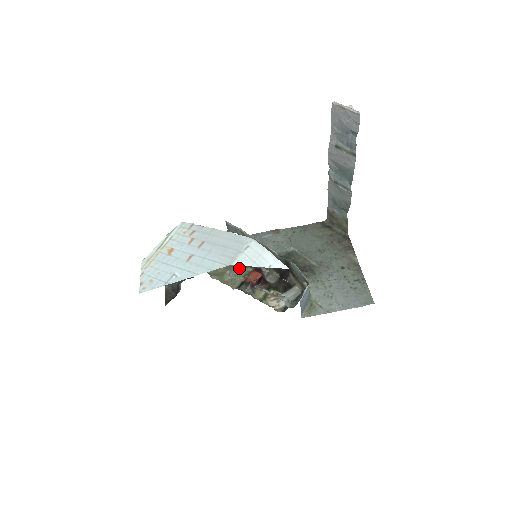
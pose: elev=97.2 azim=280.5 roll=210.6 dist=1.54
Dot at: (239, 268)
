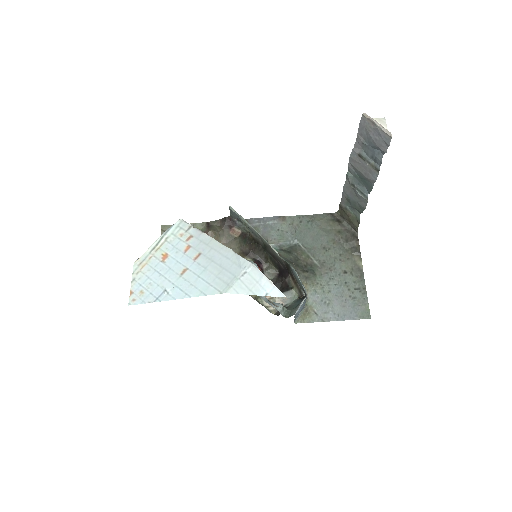
Dot at: occluded
